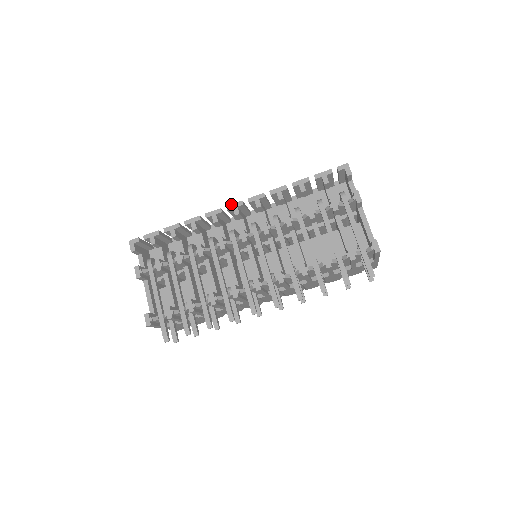
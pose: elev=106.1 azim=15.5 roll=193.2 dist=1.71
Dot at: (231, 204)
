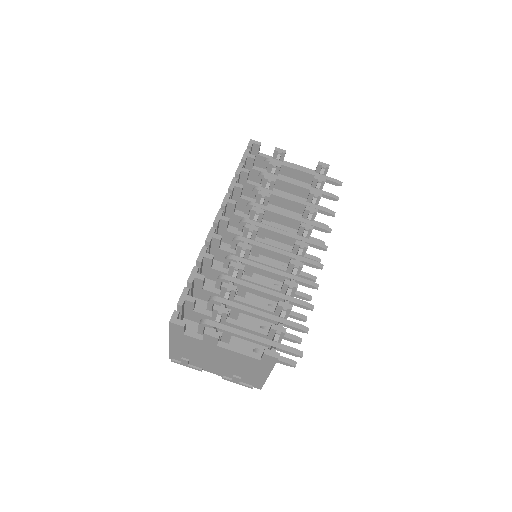
Dot at: (215, 218)
